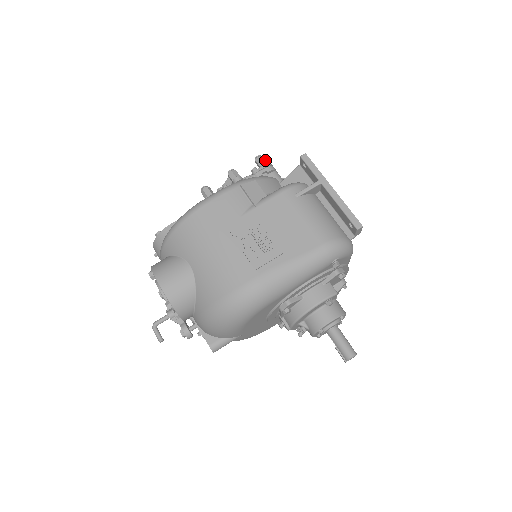
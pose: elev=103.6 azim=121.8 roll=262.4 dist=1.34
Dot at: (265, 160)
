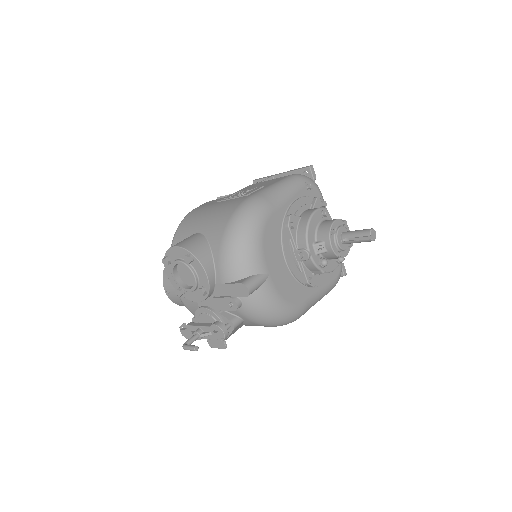
Dot at: occluded
